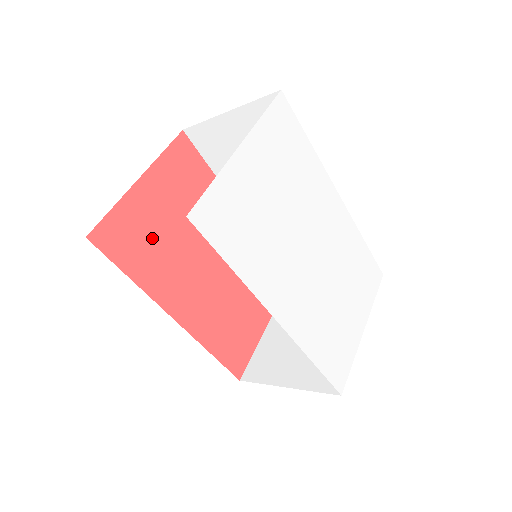
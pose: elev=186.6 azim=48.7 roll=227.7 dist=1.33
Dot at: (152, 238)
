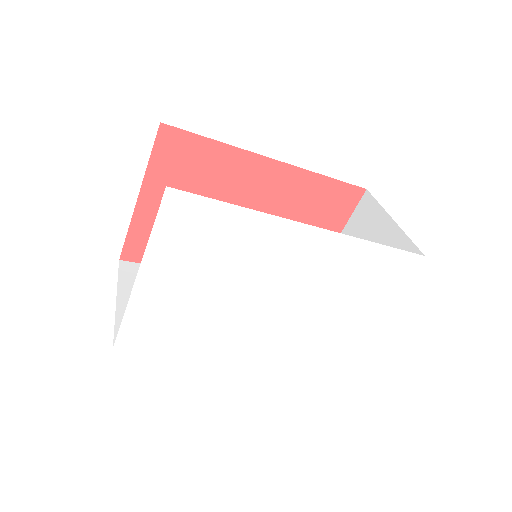
Dot at: occluded
